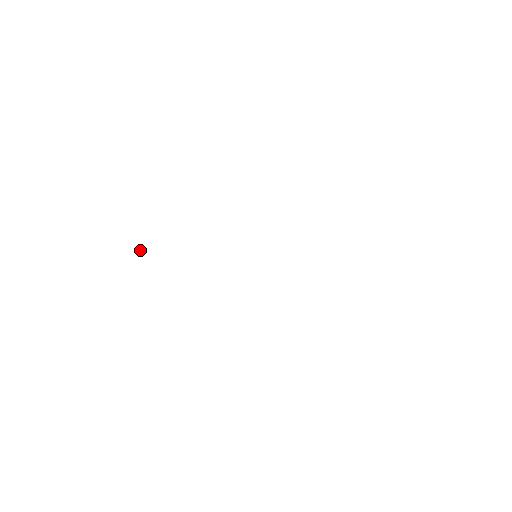
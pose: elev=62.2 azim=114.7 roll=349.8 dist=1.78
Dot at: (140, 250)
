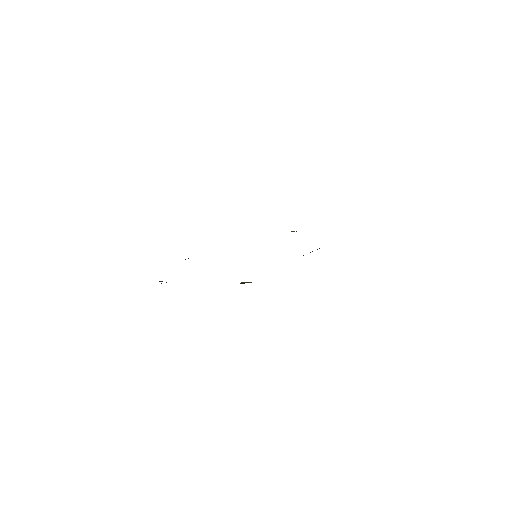
Dot at: occluded
